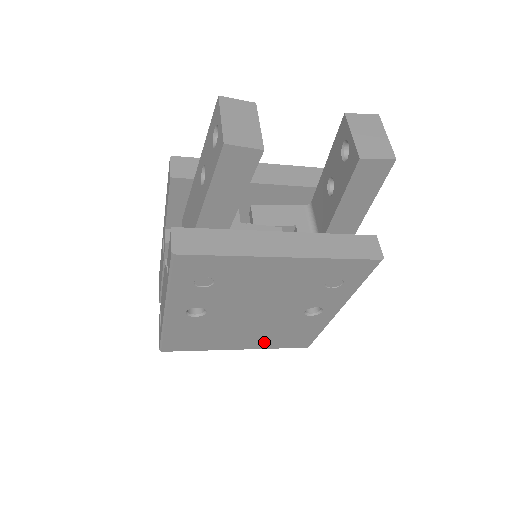
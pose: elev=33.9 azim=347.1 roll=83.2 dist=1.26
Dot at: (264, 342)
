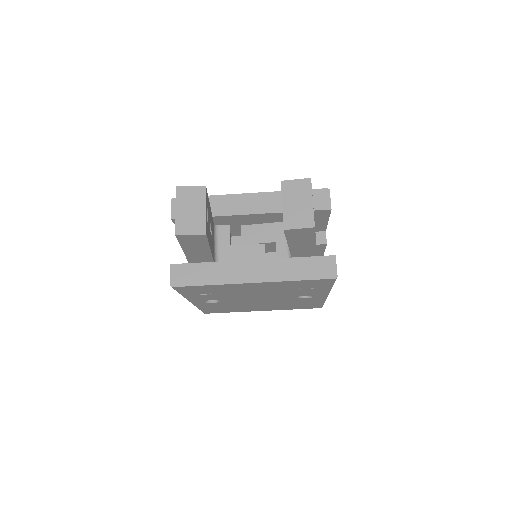
Dot at: (280, 308)
